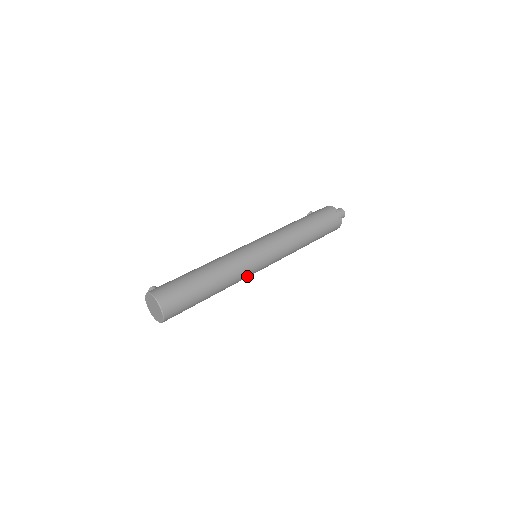
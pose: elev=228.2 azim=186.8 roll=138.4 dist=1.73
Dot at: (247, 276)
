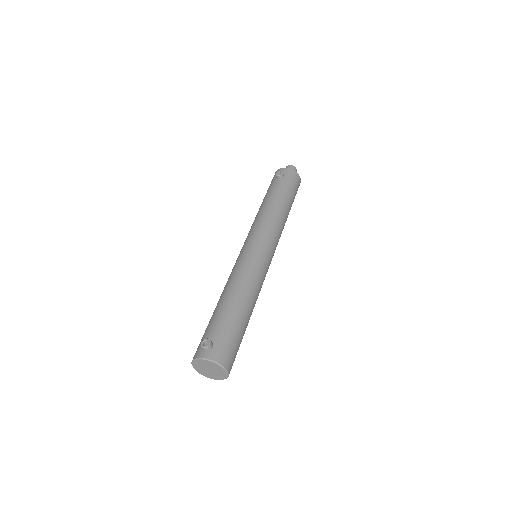
Dot at: occluded
